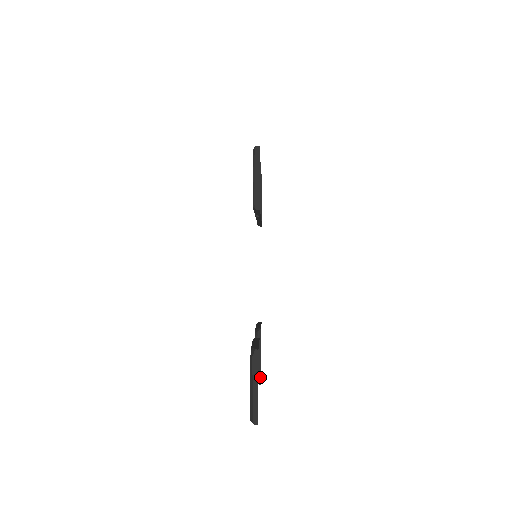
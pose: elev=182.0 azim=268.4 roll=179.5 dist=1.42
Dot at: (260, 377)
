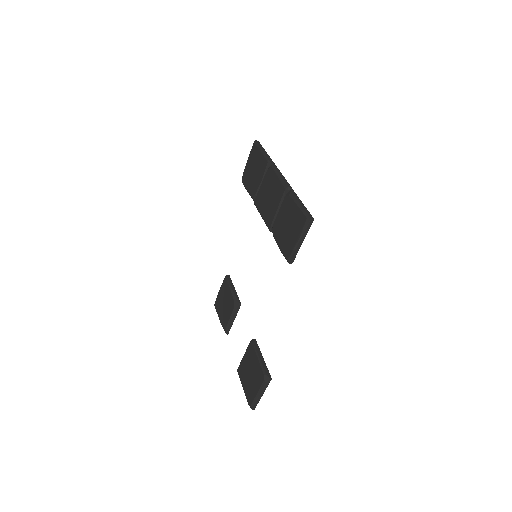
Dot at: occluded
